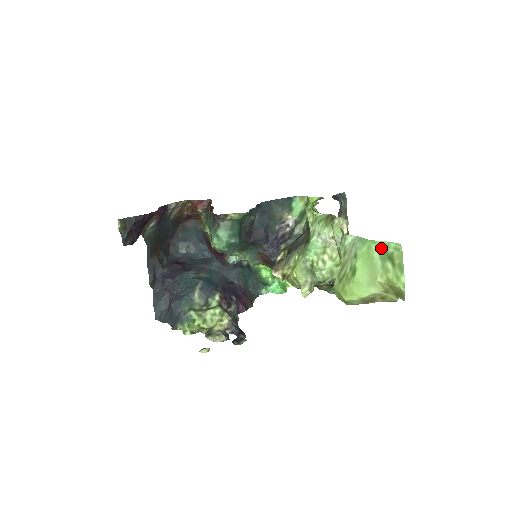
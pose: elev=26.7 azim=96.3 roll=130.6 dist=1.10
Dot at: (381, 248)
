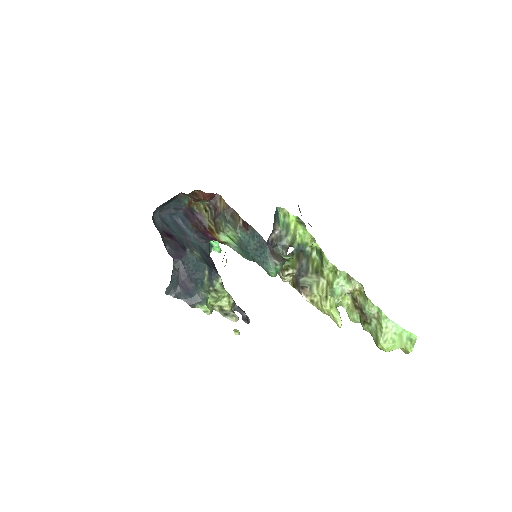
Dot at: (408, 335)
